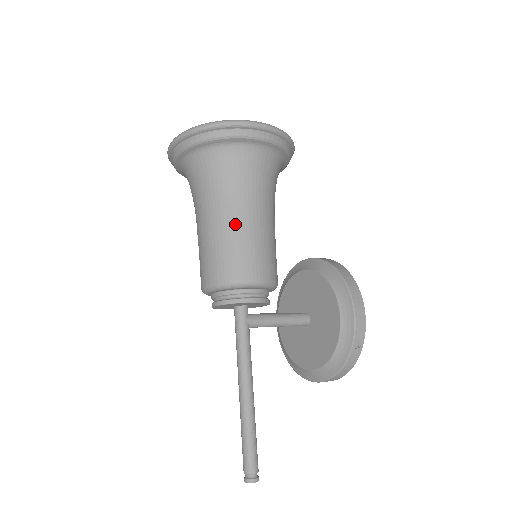
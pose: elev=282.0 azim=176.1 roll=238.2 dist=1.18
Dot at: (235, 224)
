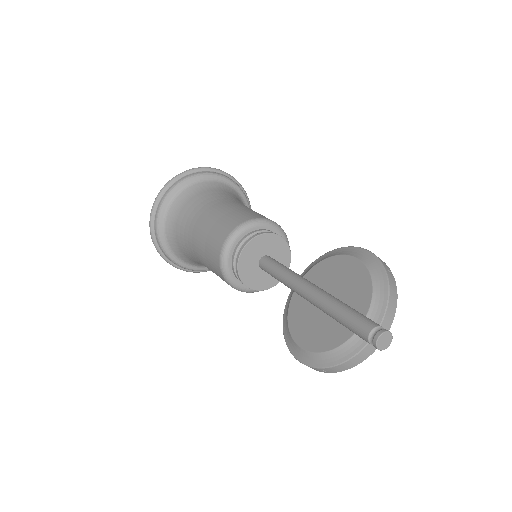
Dot at: (236, 205)
